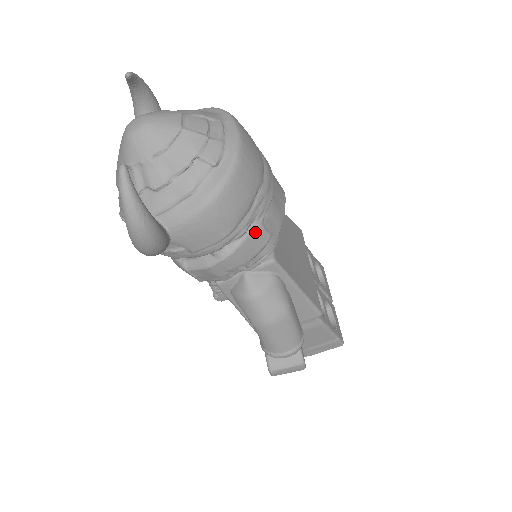
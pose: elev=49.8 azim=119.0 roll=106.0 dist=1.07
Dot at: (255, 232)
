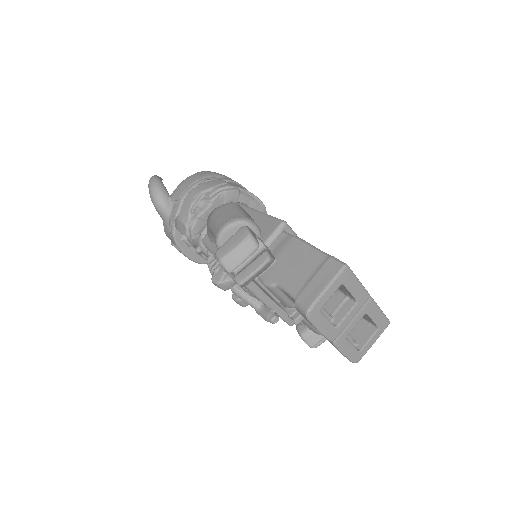
Dot at: (214, 181)
